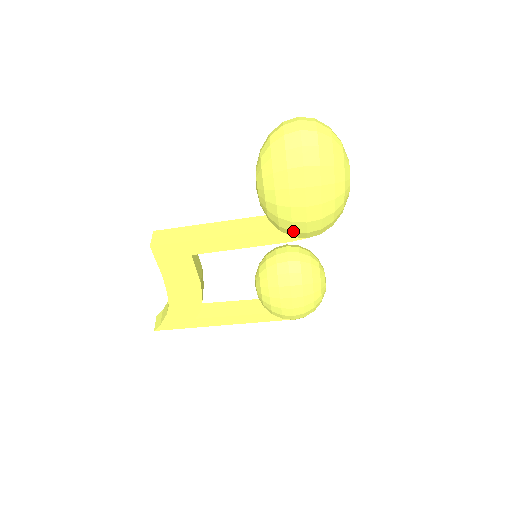
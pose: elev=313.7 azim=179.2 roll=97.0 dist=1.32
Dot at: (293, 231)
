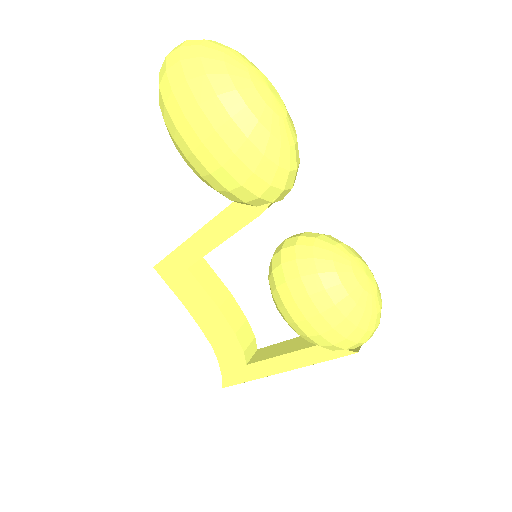
Dot at: (228, 190)
